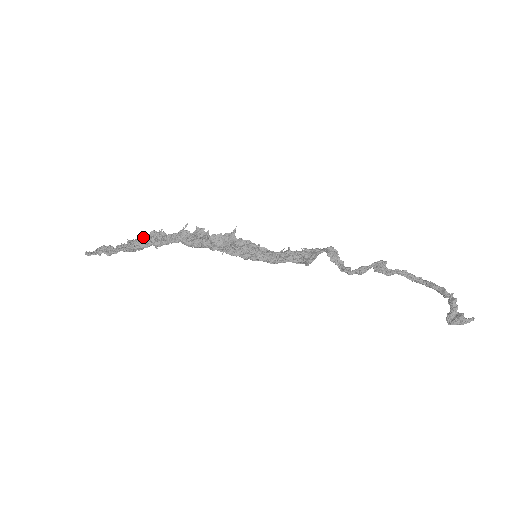
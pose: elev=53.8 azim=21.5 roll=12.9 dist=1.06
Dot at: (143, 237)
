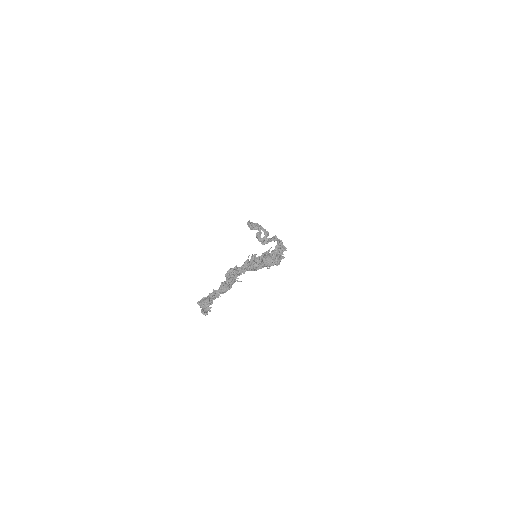
Dot at: (234, 279)
